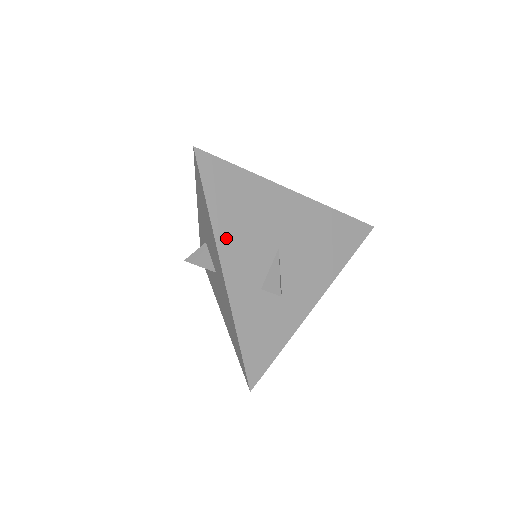
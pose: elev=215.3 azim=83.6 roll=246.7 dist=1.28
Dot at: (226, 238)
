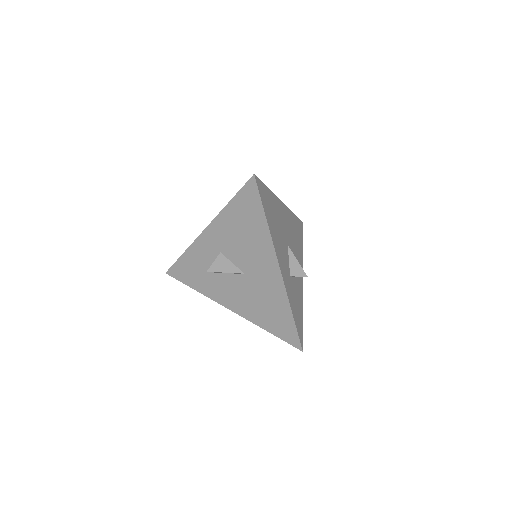
Dot at: (275, 242)
